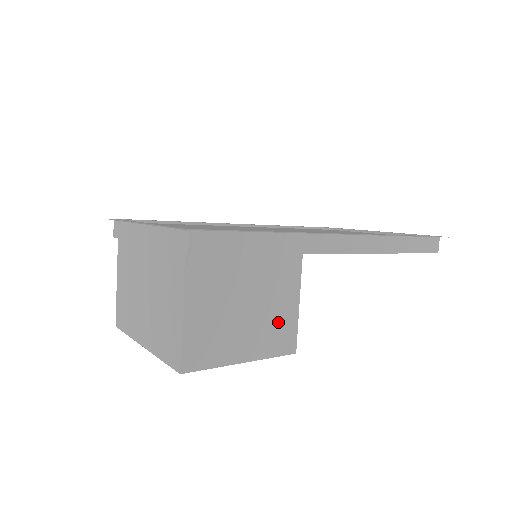
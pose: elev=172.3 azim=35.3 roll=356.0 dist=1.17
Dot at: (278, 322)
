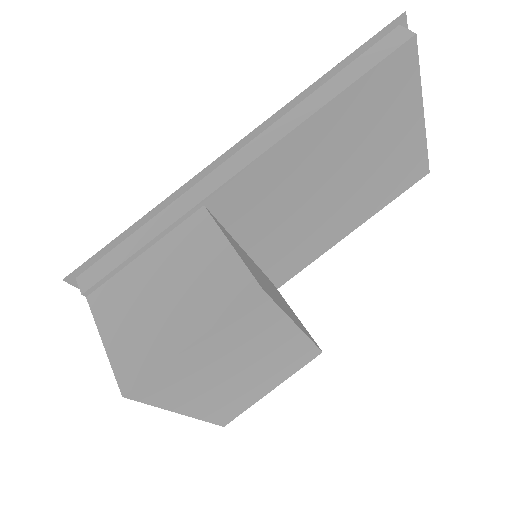
Dot at: (214, 278)
